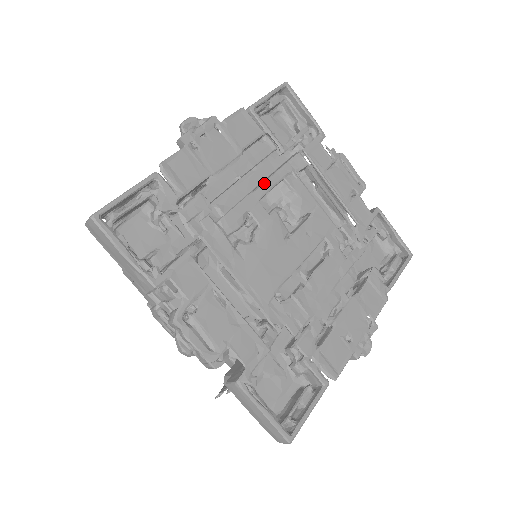
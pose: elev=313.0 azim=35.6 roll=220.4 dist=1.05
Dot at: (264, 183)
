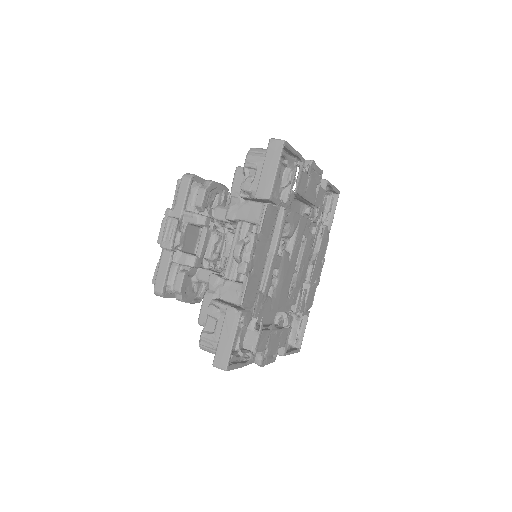
Dot at: (278, 240)
